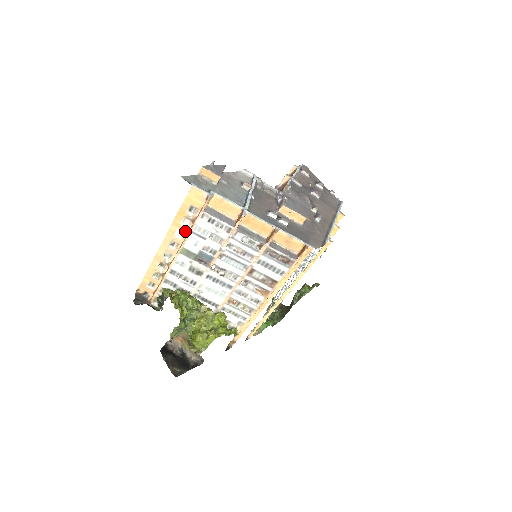
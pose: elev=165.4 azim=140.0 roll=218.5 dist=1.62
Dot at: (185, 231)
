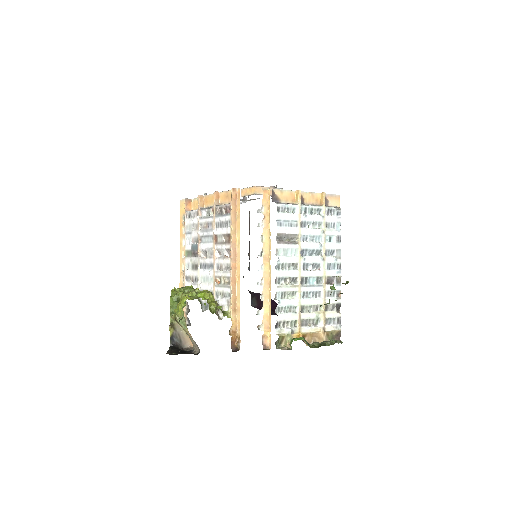
Dot at: occluded
